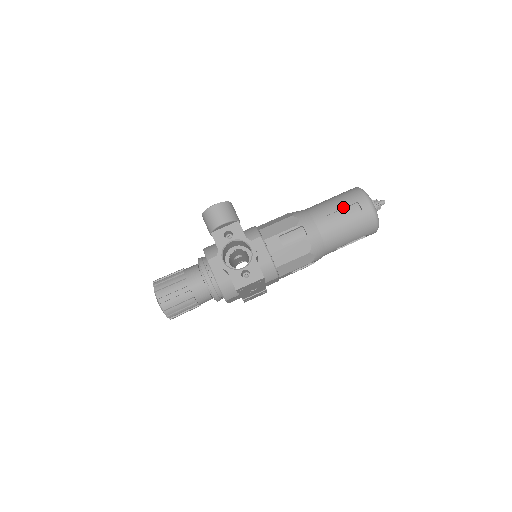
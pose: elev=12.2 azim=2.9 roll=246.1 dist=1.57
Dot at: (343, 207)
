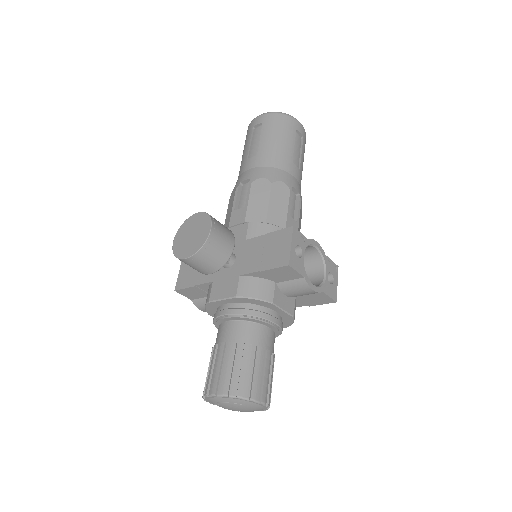
Dot at: (294, 142)
